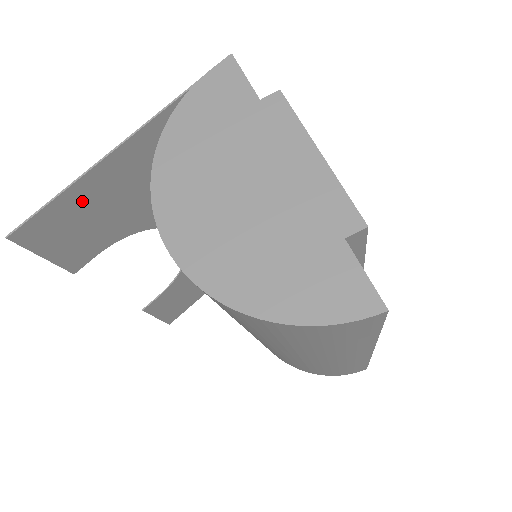
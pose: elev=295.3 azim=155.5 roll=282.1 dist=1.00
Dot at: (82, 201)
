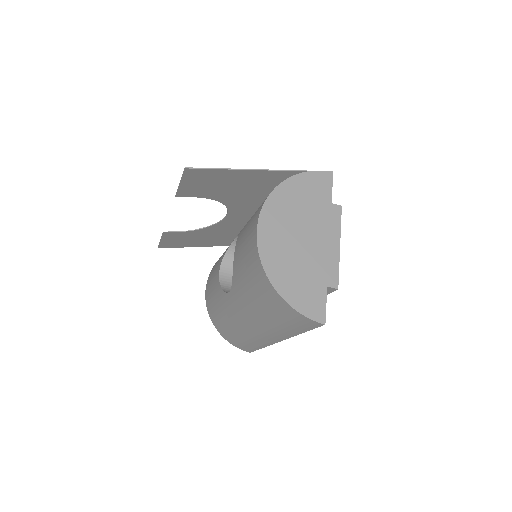
Dot at: (223, 176)
